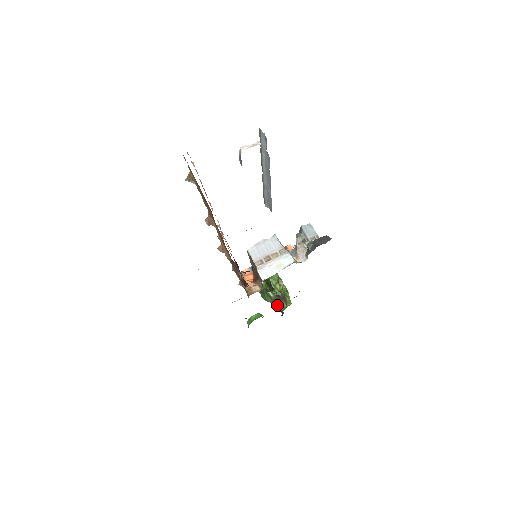
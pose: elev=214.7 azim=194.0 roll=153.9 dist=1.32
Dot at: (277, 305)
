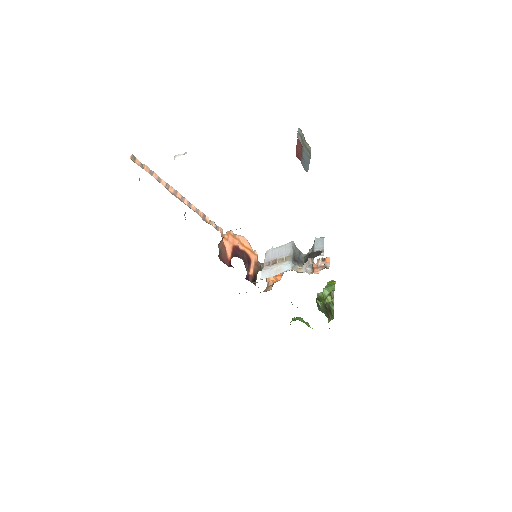
Dot at: (327, 316)
